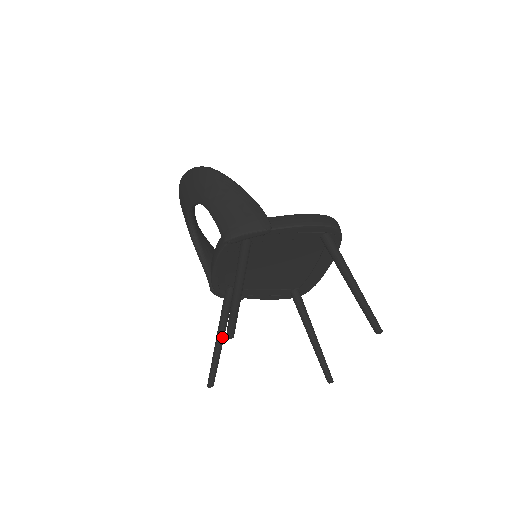
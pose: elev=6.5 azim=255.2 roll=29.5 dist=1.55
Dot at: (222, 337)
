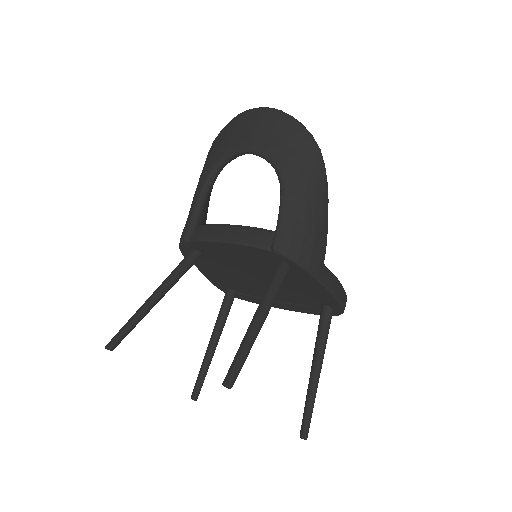
Dot at: (157, 302)
